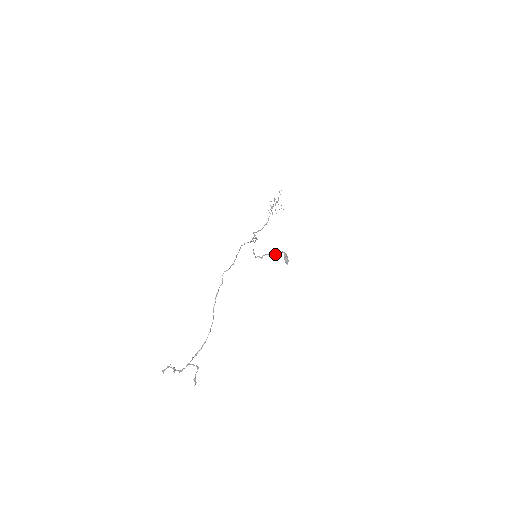
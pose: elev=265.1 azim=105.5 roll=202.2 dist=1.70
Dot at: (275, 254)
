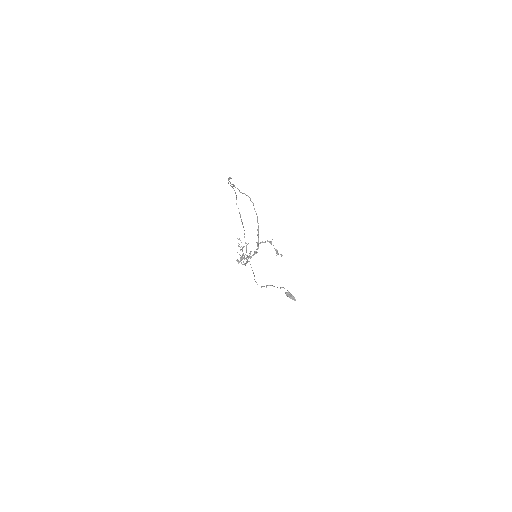
Dot at: occluded
